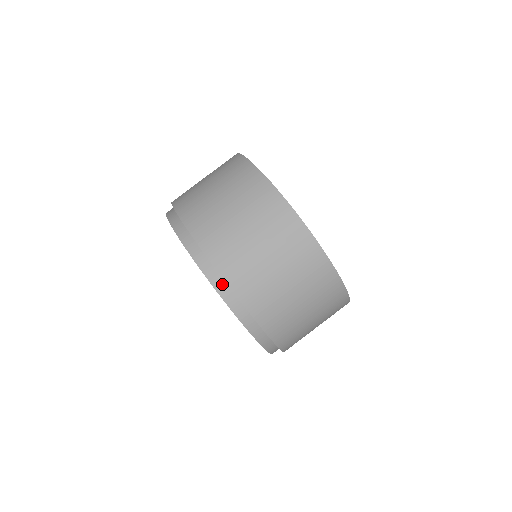
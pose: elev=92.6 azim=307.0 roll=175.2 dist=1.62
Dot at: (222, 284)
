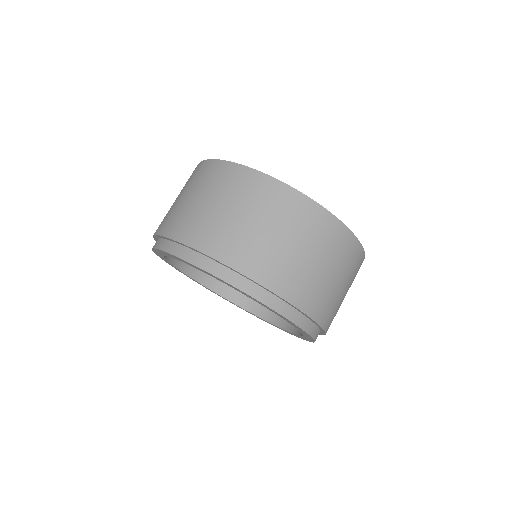
Dot at: (199, 258)
